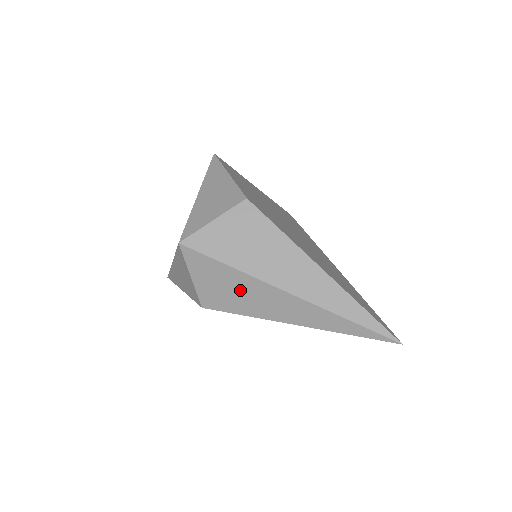
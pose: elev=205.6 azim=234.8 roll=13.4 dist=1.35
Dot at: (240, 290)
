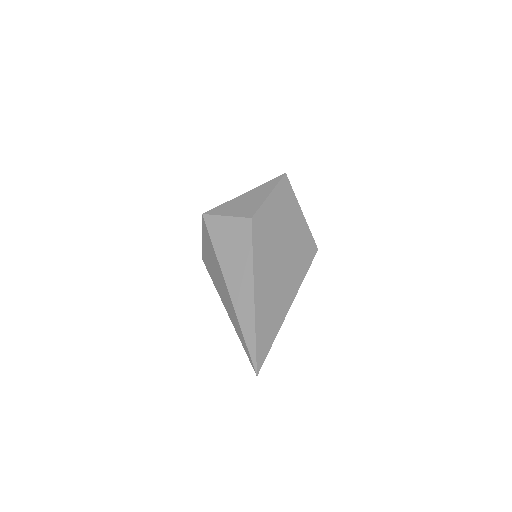
Dot at: (214, 266)
